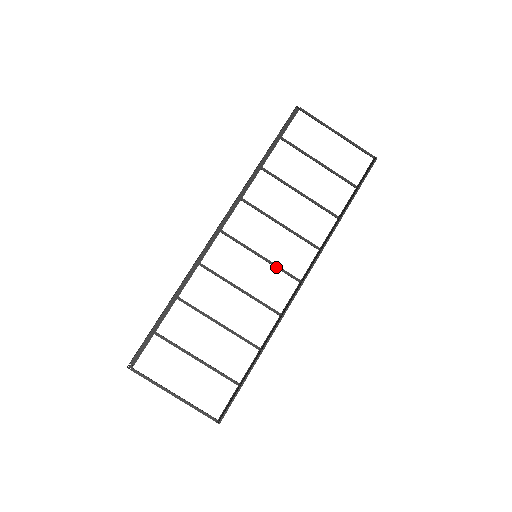
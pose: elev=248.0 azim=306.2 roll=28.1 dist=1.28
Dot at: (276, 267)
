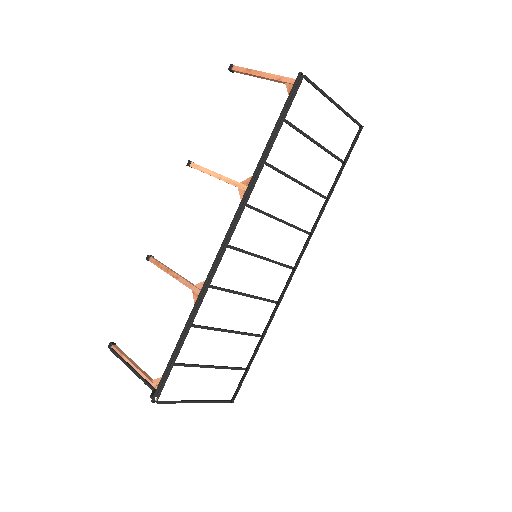
Dot at: (276, 263)
